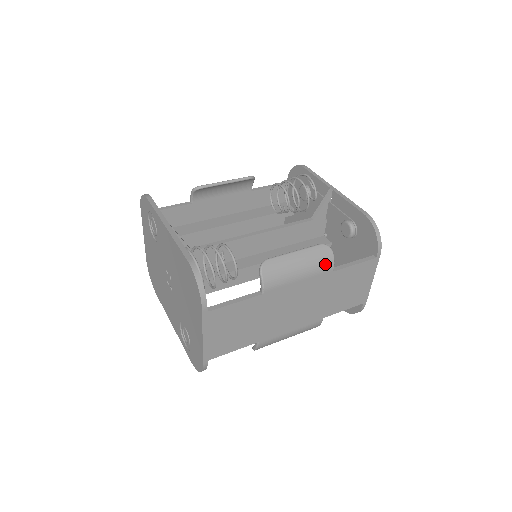
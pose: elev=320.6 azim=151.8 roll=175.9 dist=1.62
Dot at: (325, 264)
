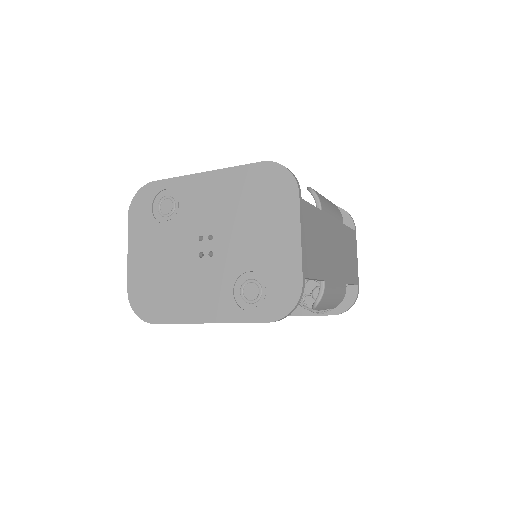
Dot at: (338, 212)
